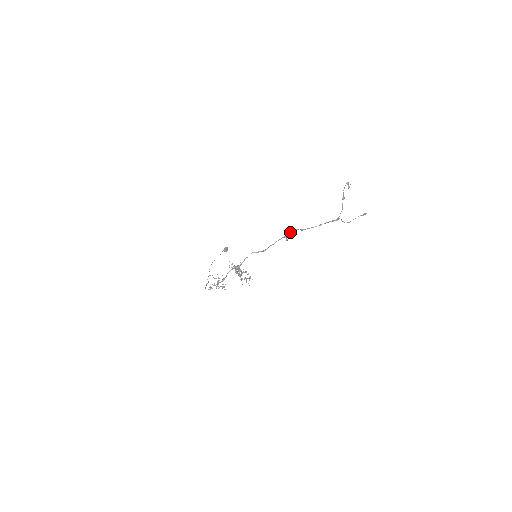
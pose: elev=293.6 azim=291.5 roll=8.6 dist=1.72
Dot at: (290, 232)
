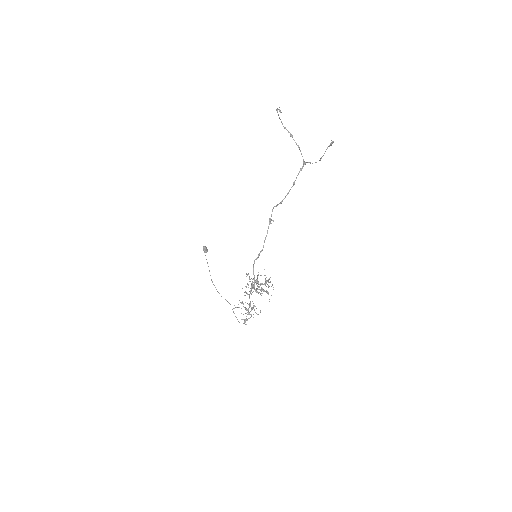
Dot at: occluded
